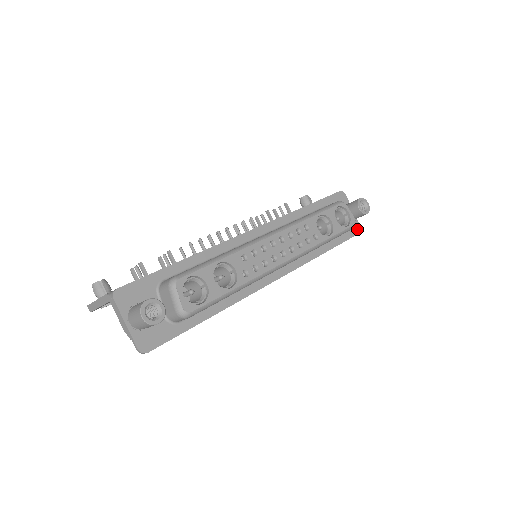
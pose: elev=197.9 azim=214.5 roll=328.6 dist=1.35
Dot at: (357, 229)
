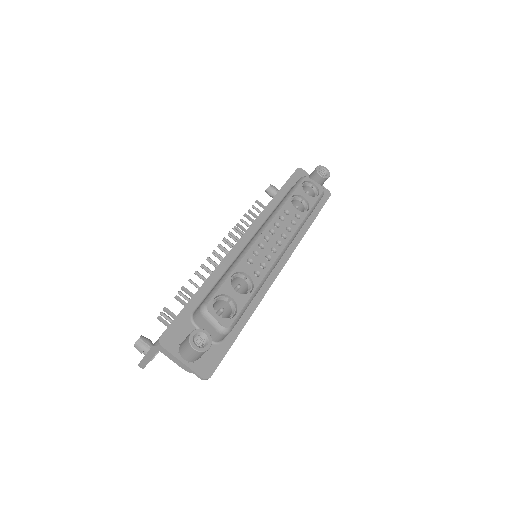
Dot at: (326, 194)
